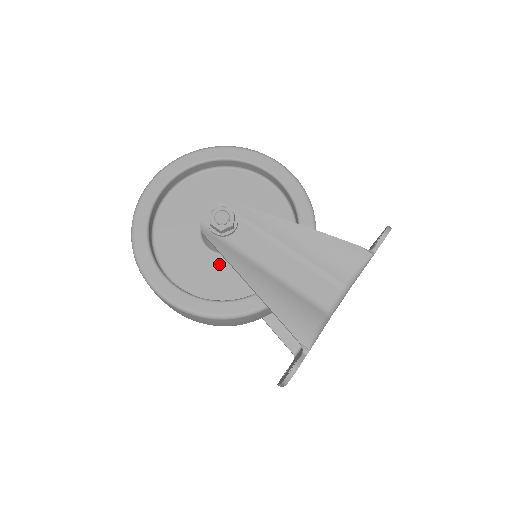
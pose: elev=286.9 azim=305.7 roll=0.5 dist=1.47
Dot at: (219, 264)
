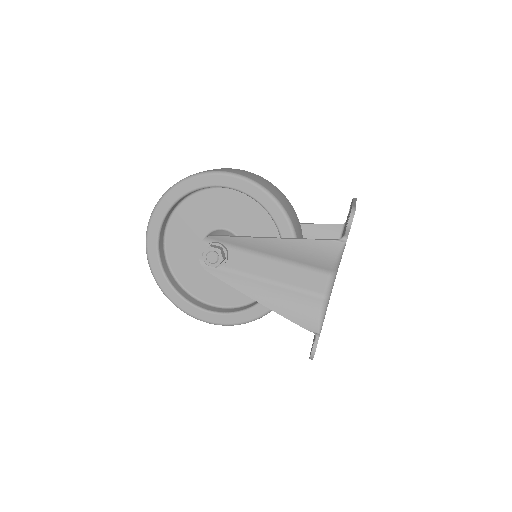
Dot at: occluded
